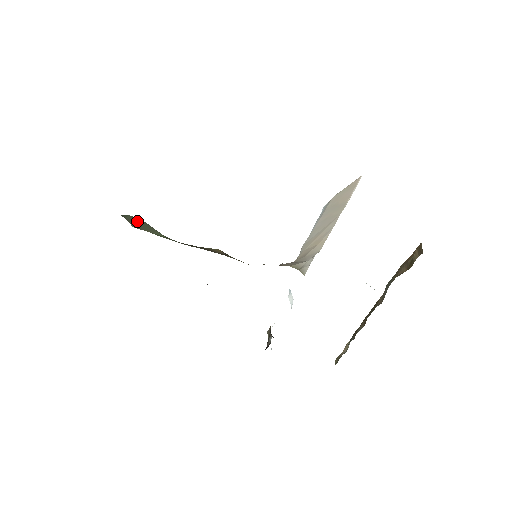
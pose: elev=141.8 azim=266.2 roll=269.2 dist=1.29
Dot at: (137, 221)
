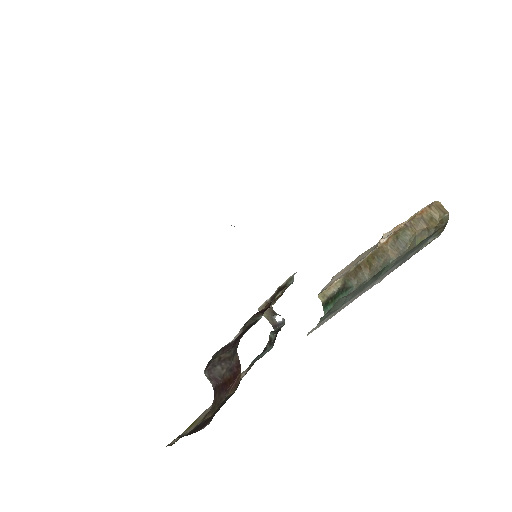
Dot at: occluded
